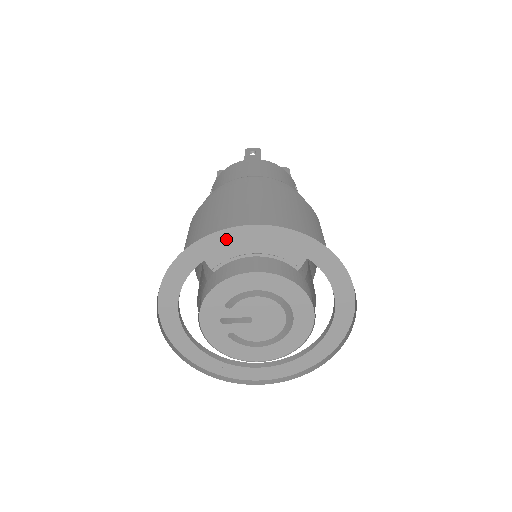
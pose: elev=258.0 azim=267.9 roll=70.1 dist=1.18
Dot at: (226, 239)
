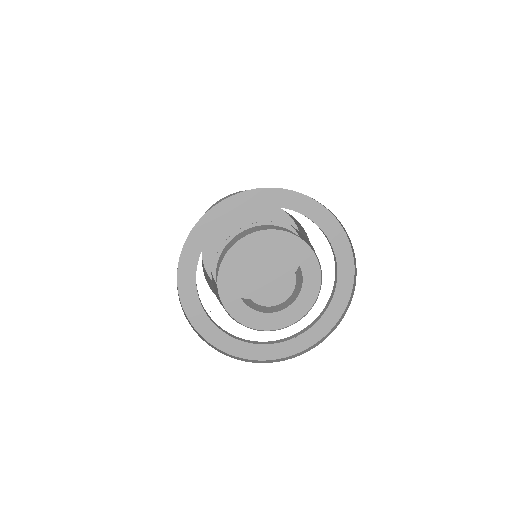
Dot at: (294, 201)
